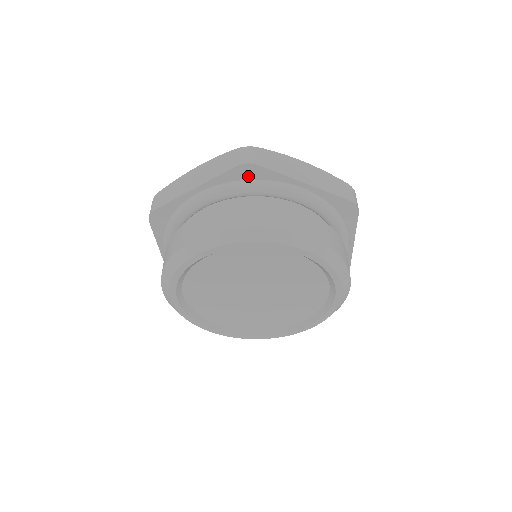
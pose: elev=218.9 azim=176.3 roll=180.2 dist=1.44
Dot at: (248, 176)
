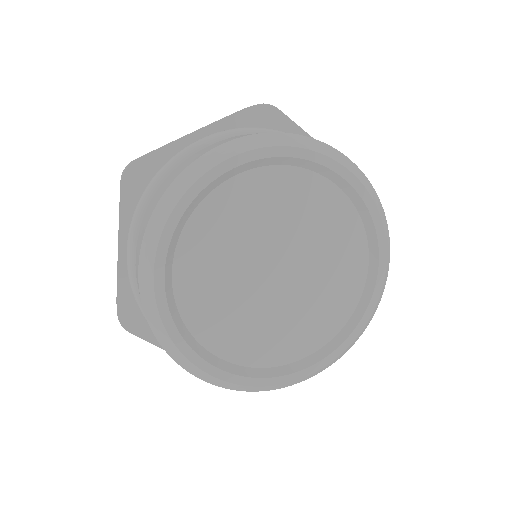
Dot at: (143, 182)
